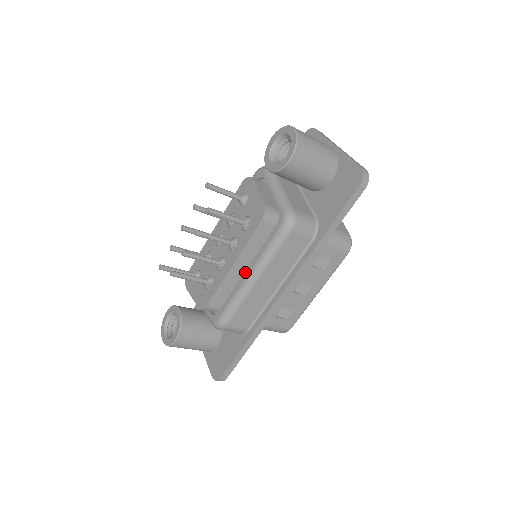
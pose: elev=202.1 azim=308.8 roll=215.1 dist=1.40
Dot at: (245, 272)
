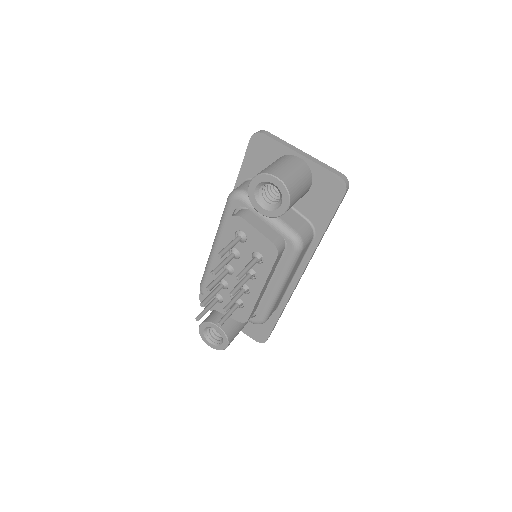
Dot at: (270, 287)
